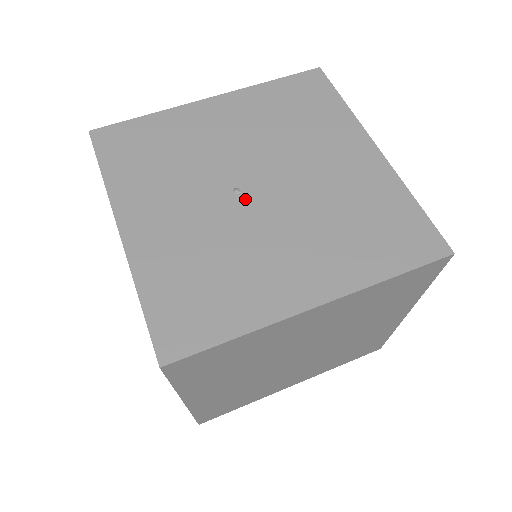
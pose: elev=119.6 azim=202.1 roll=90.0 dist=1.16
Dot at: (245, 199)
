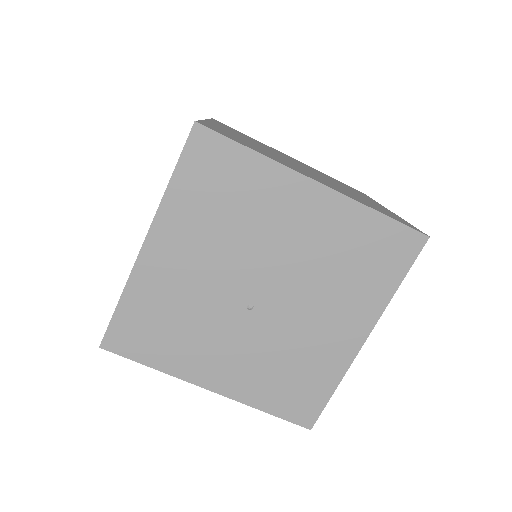
Dot at: (261, 309)
